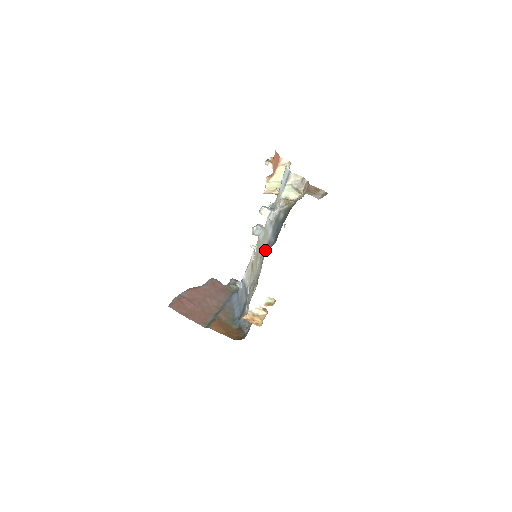
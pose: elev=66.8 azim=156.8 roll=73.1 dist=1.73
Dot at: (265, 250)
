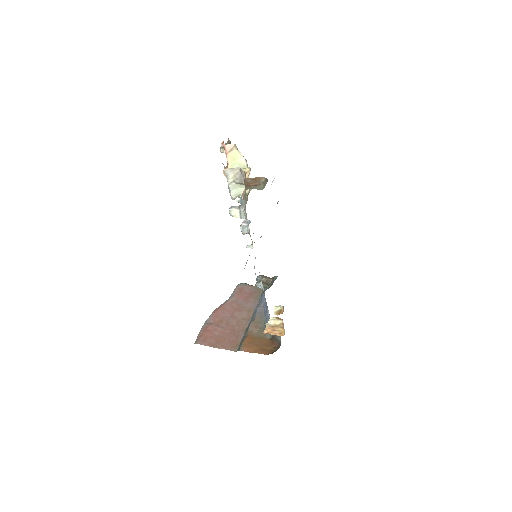
Dot at: occluded
